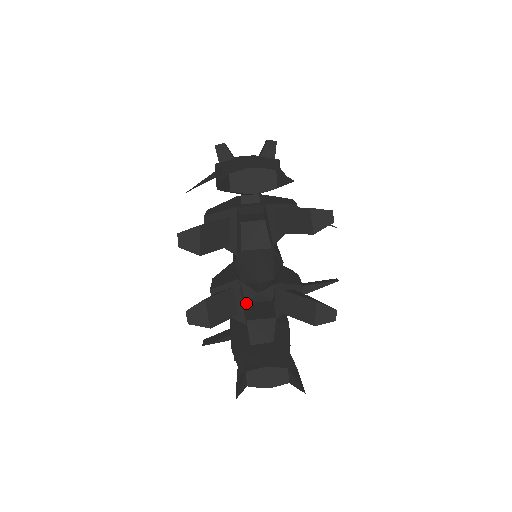
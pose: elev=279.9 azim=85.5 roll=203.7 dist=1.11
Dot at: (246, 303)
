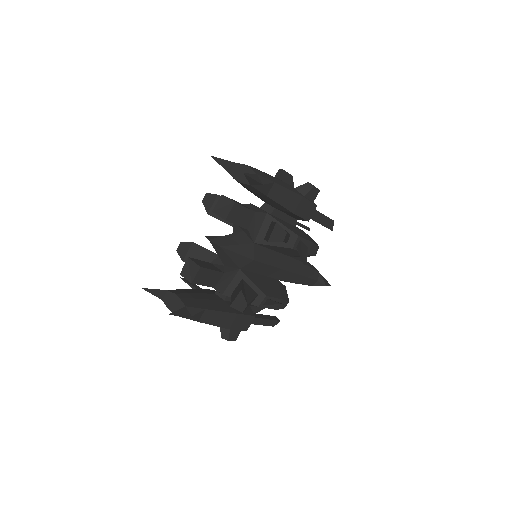
Dot at: (210, 263)
